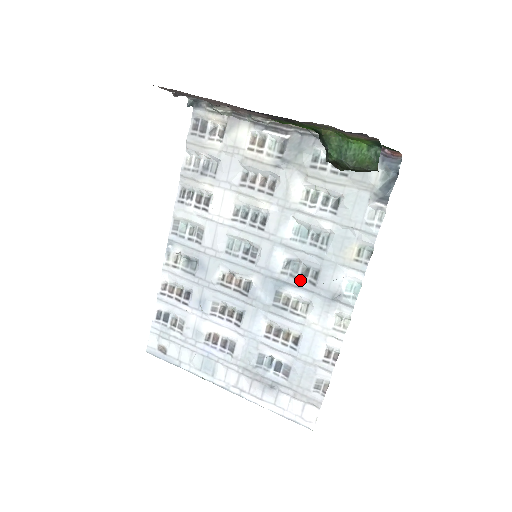
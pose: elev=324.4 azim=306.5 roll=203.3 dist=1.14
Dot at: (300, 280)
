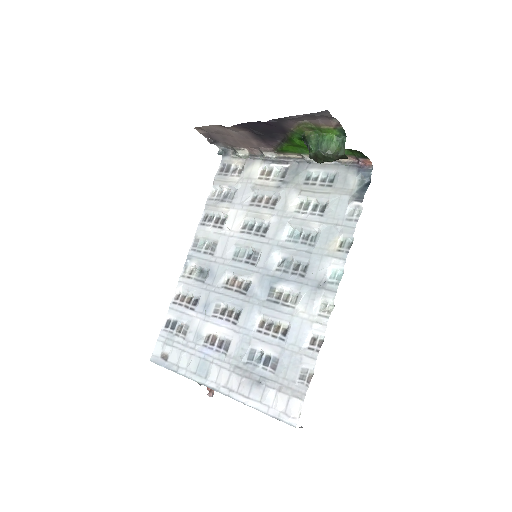
Dot at: (291, 274)
